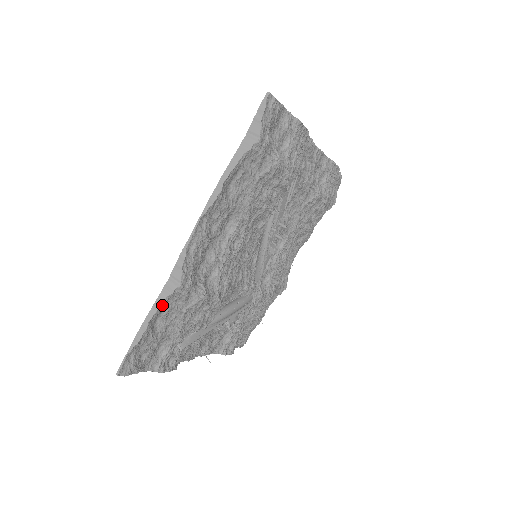
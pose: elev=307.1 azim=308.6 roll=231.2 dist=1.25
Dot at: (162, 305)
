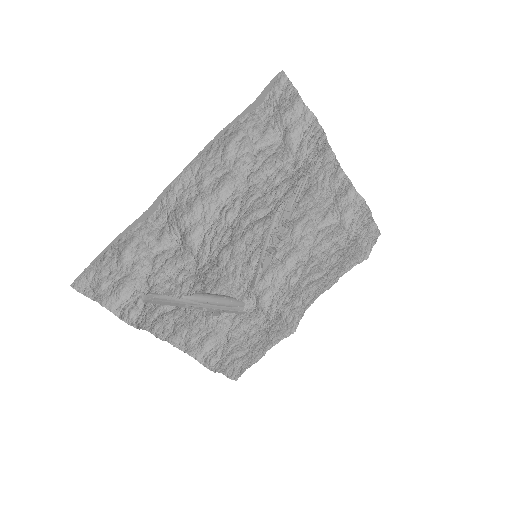
Dot at: (133, 230)
